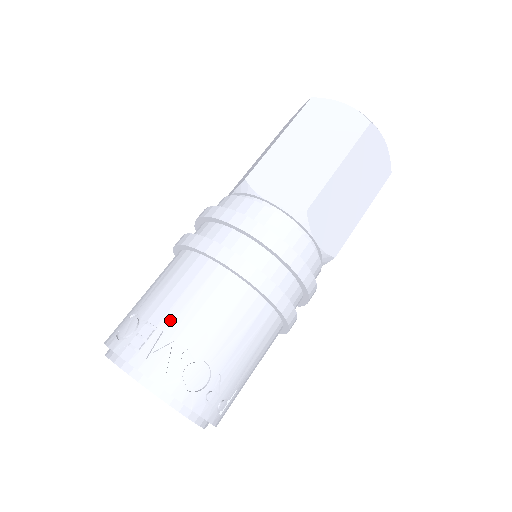
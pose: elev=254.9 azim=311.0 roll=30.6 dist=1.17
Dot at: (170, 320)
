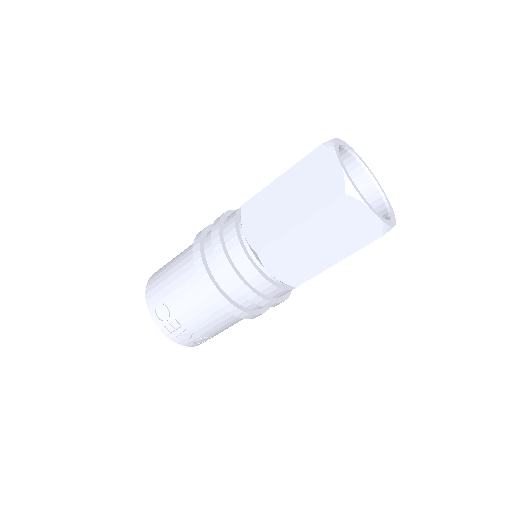
Dot at: (190, 324)
